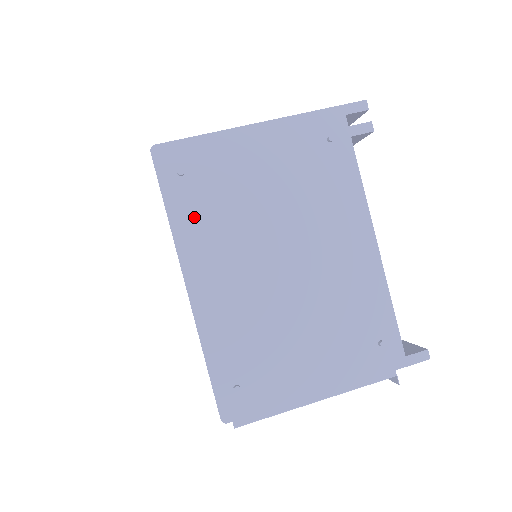
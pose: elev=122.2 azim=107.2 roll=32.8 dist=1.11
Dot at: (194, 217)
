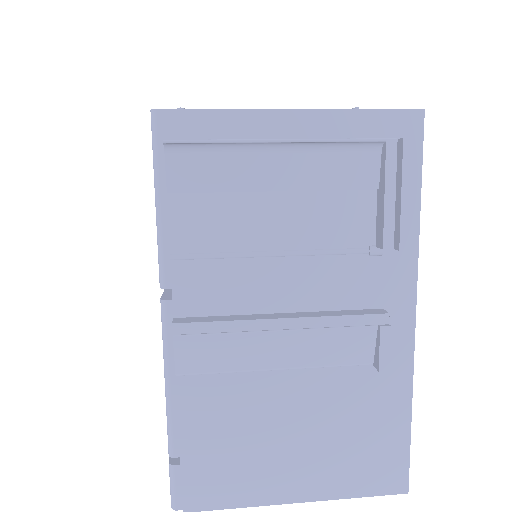
Dot at: occluded
